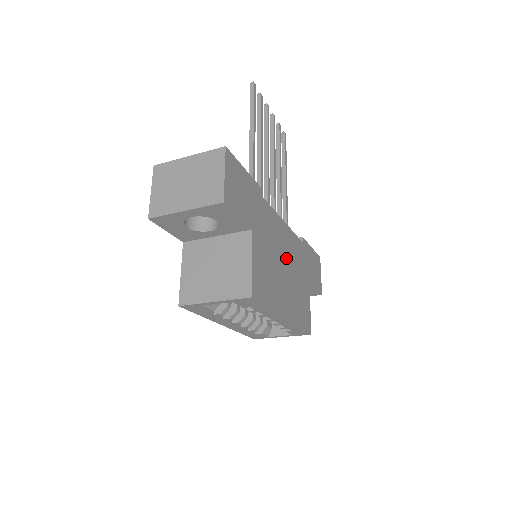
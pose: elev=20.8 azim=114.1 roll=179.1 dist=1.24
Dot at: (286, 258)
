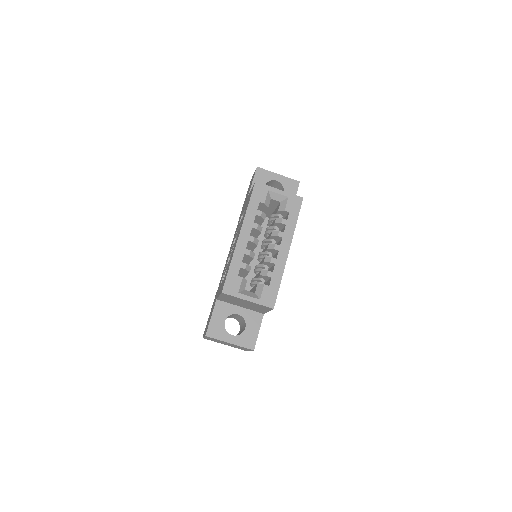
Dot at: occluded
